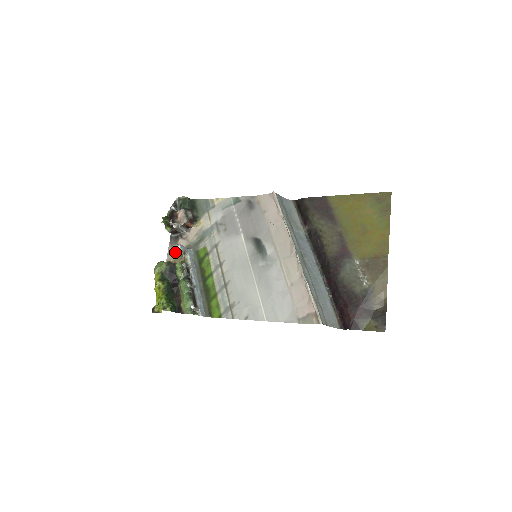
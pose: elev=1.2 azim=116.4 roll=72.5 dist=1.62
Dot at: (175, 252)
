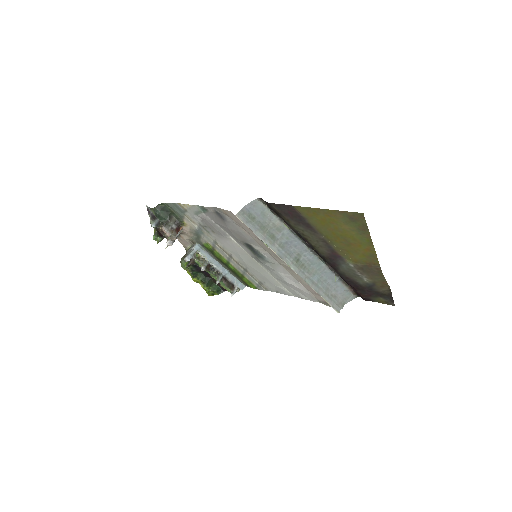
Dot at: (185, 242)
